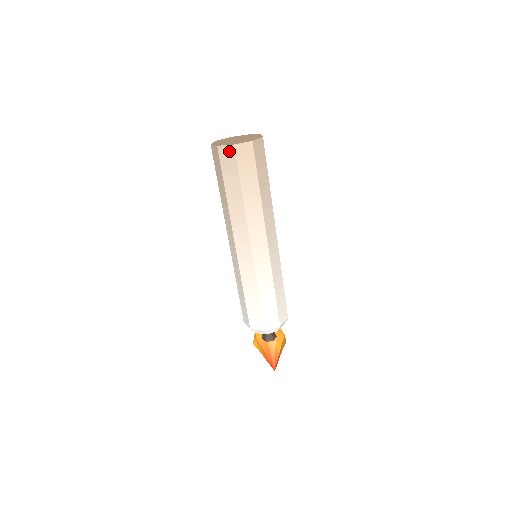
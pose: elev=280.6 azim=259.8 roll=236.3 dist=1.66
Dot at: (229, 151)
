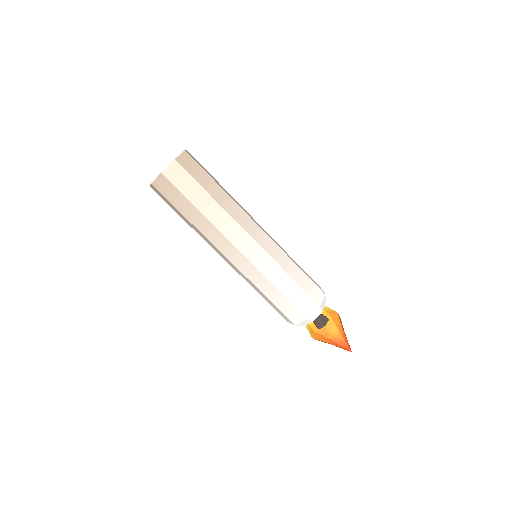
Dot at: (174, 168)
